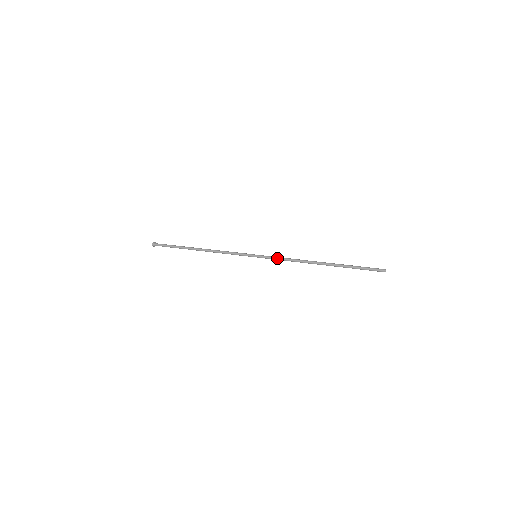
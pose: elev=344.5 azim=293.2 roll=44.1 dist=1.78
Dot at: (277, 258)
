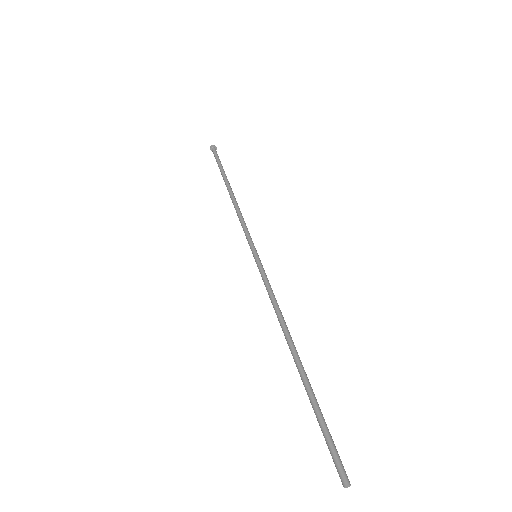
Dot at: (265, 285)
